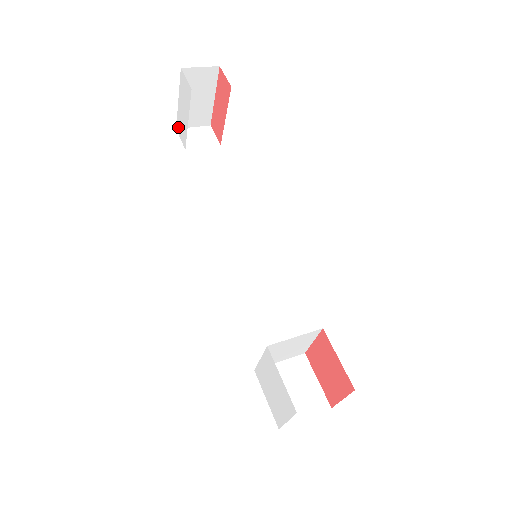
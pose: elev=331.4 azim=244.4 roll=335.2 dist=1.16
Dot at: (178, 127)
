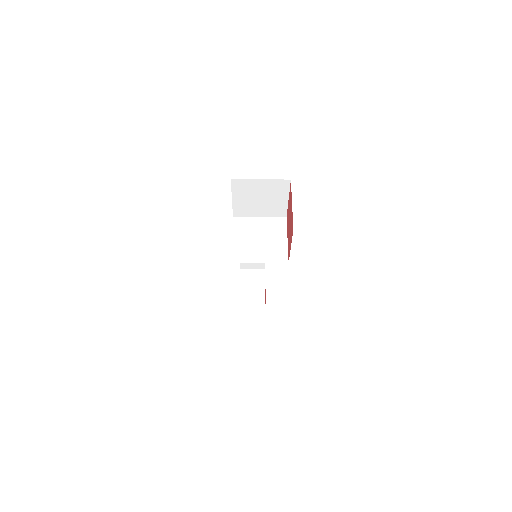
Dot at: (239, 304)
